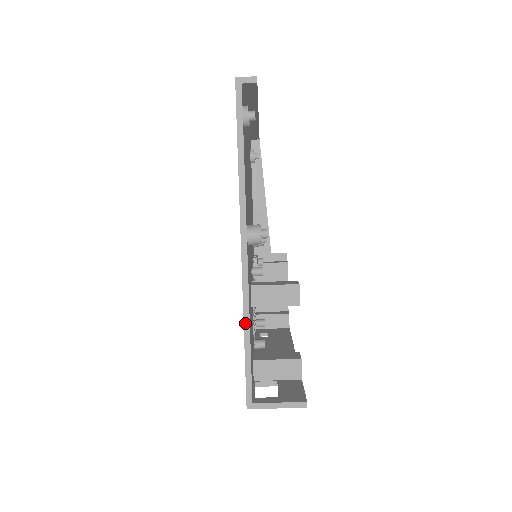
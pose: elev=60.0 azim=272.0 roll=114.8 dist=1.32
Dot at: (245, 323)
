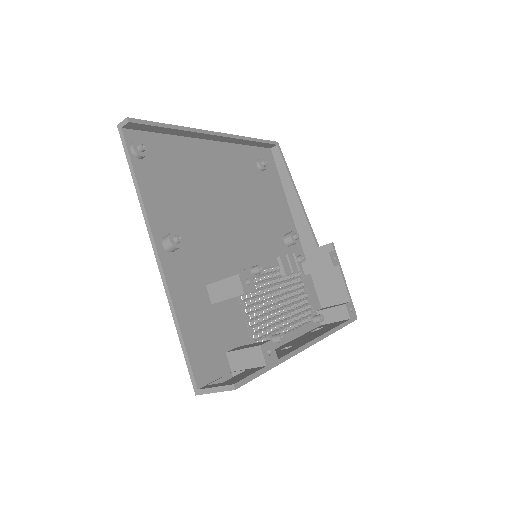
Dot at: (174, 319)
